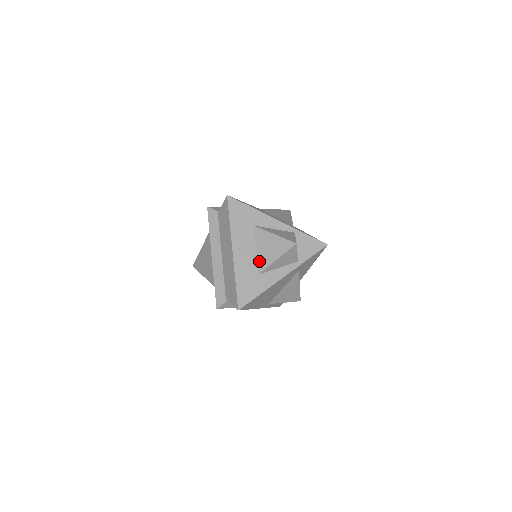
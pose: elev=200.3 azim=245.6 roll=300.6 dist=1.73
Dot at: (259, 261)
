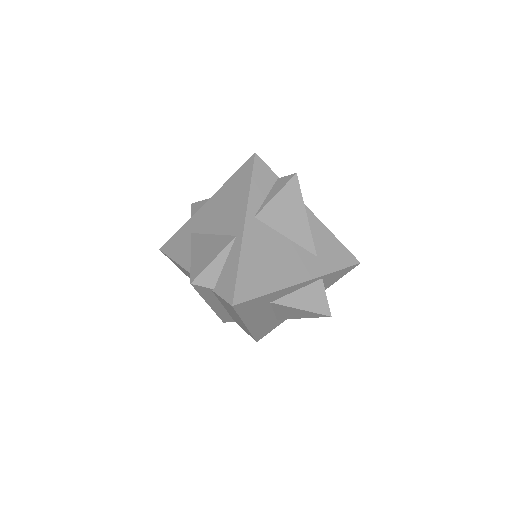
Dot at: (278, 316)
